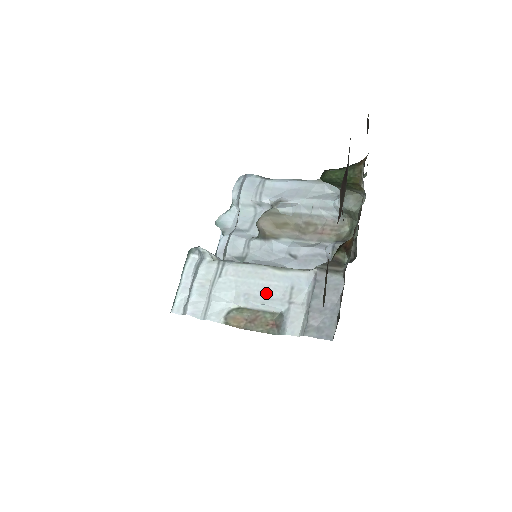
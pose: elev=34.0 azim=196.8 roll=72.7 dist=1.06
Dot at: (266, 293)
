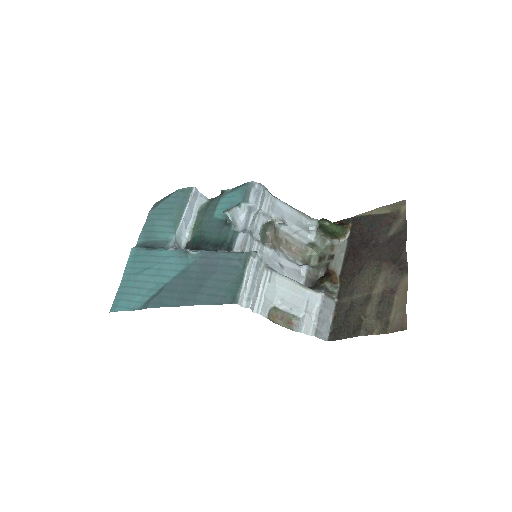
Dot at: (294, 301)
